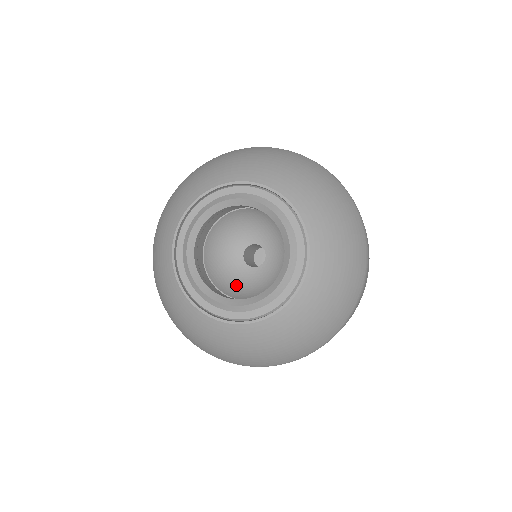
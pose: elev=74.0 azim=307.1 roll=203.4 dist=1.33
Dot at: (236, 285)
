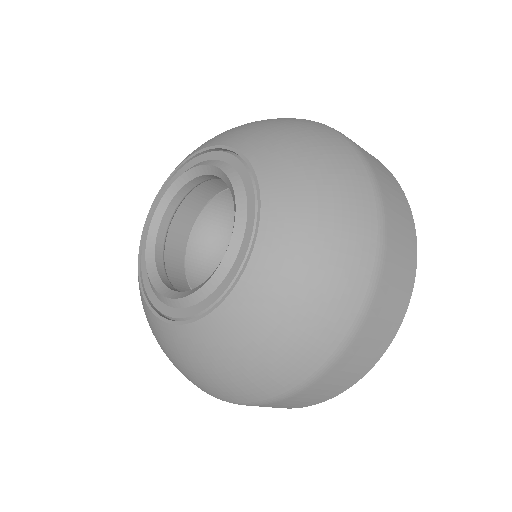
Dot at: occluded
